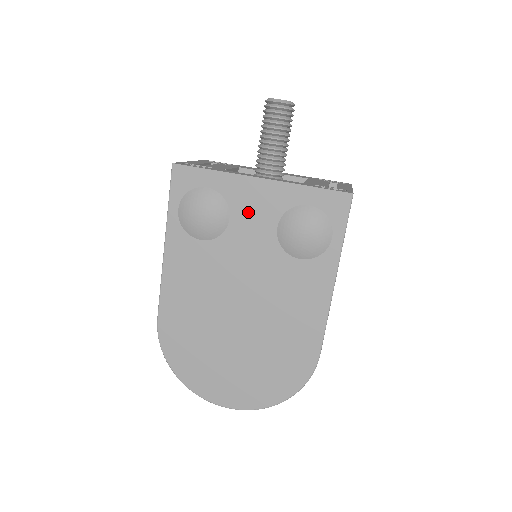
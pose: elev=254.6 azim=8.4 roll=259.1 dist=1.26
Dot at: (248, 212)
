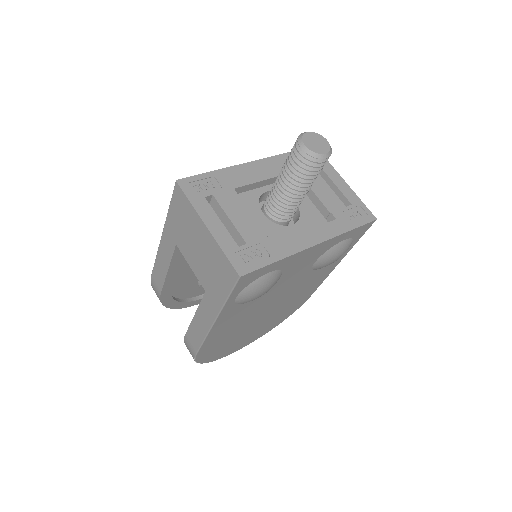
Dot at: (297, 267)
